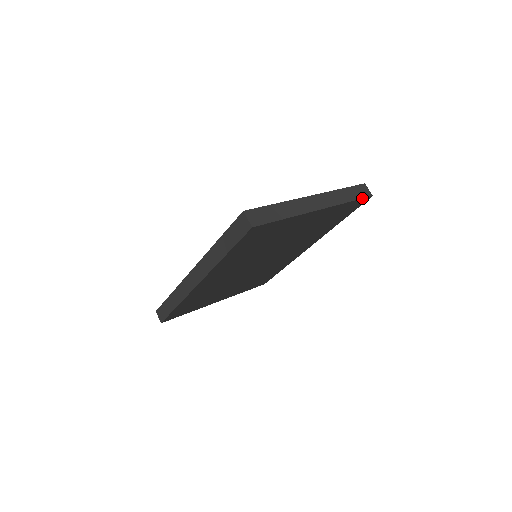
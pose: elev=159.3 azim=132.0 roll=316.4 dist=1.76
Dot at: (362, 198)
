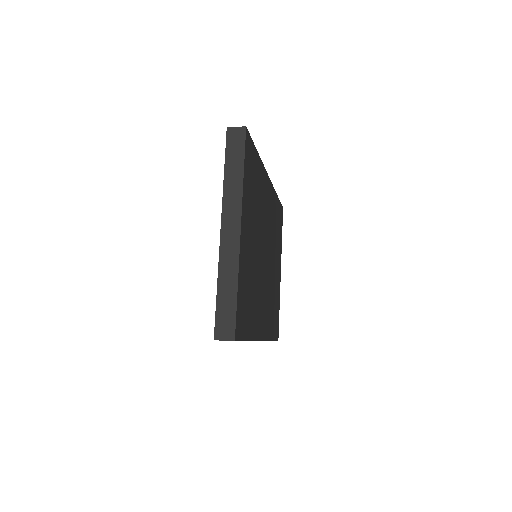
Dot at: (244, 148)
